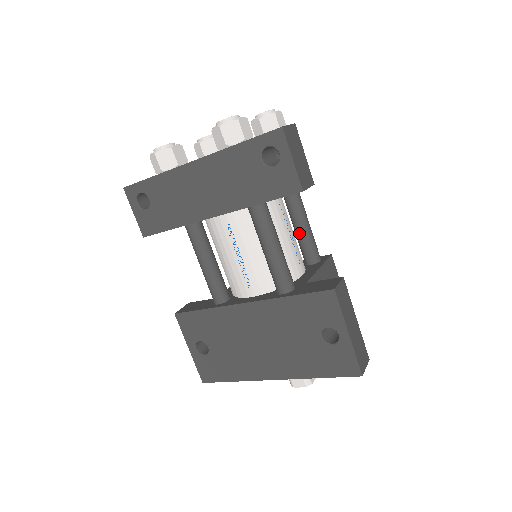
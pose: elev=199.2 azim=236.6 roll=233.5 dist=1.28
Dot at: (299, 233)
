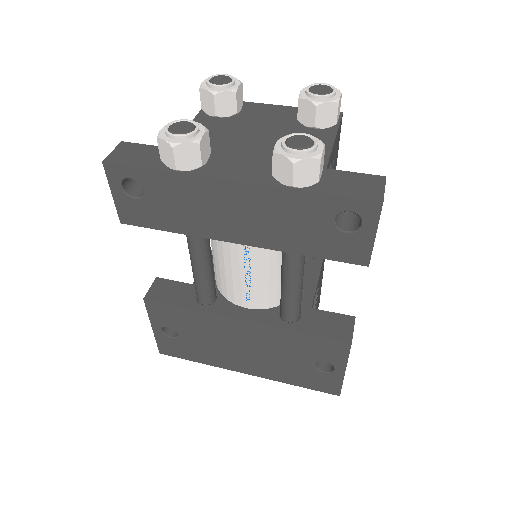
Dot at: occluded
